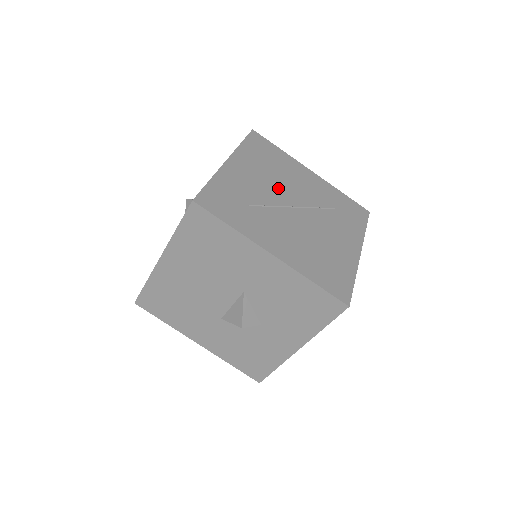
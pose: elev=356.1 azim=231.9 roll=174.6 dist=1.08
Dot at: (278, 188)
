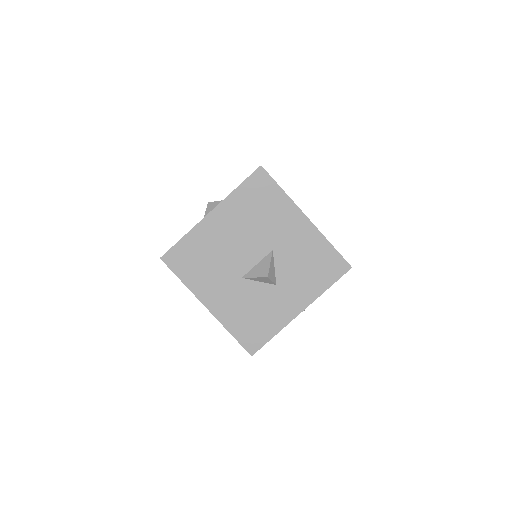
Dot at: occluded
